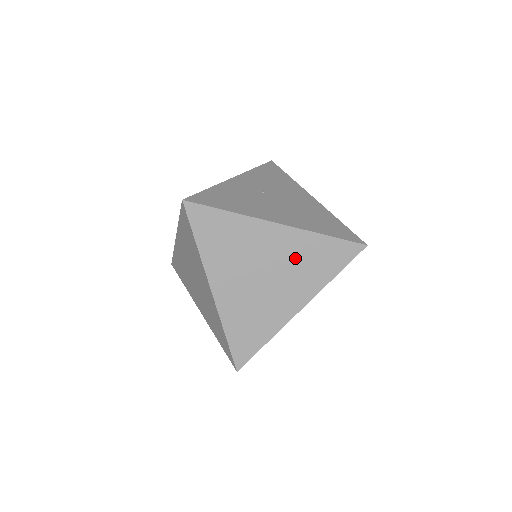
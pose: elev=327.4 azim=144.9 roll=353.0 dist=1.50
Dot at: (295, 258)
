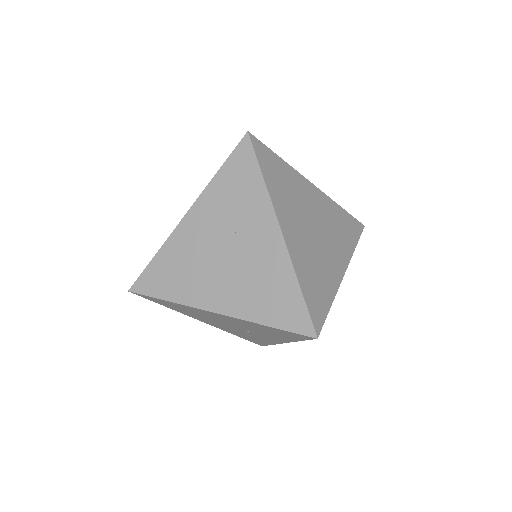
Dot at: (330, 220)
